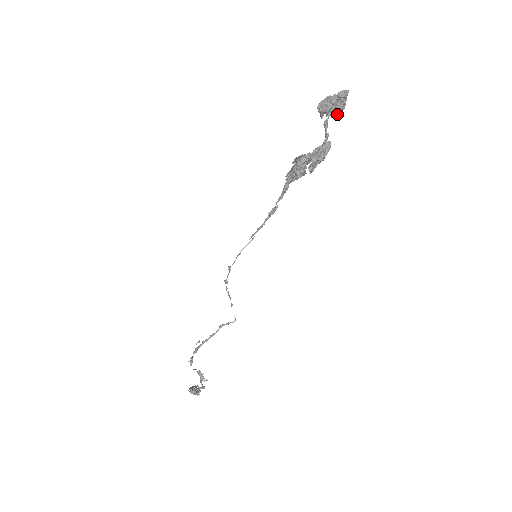
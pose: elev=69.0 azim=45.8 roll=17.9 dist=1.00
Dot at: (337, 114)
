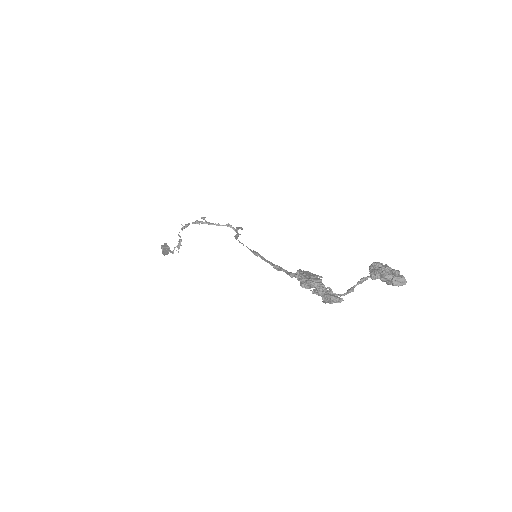
Dot at: occluded
